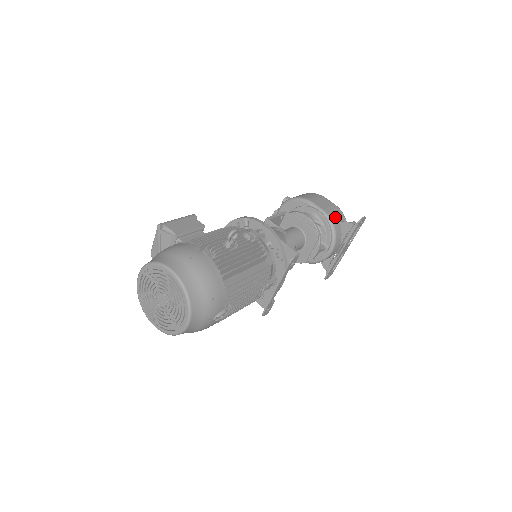
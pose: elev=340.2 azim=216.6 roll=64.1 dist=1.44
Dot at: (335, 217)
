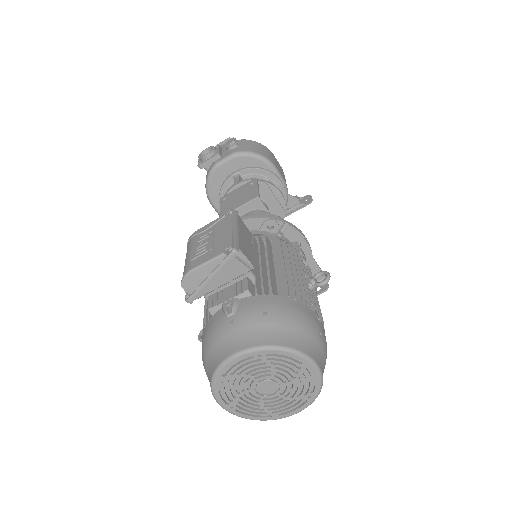
Dot at: occluded
